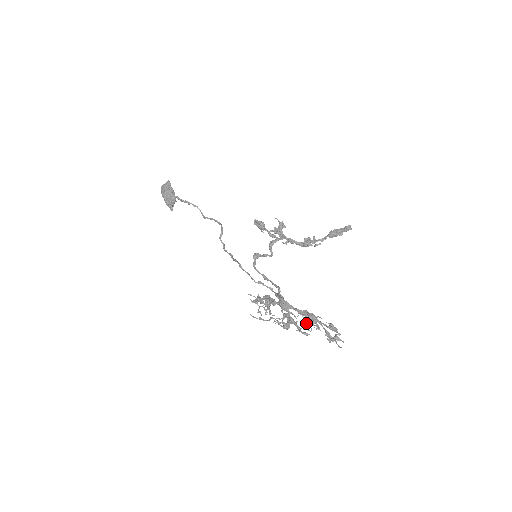
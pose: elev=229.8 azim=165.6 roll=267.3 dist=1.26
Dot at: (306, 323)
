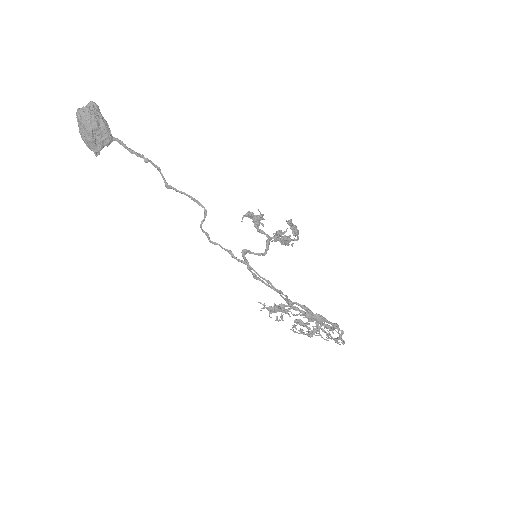
Dot at: occluded
